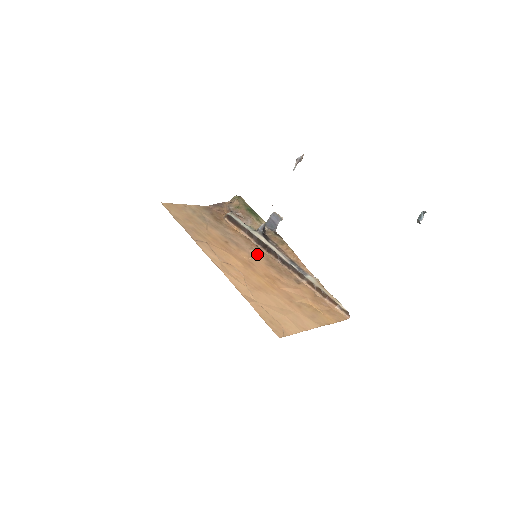
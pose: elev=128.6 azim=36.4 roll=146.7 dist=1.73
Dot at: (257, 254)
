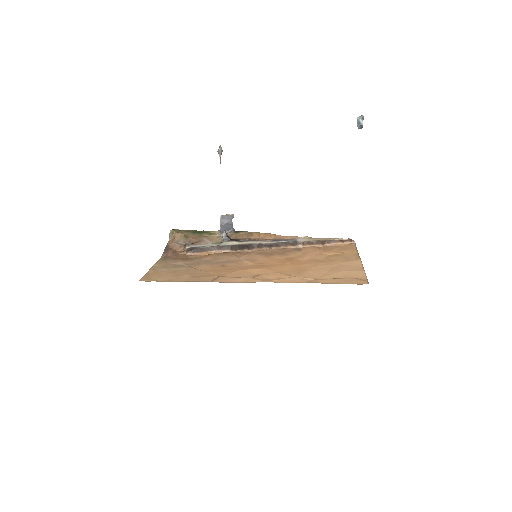
Dot at: (249, 256)
